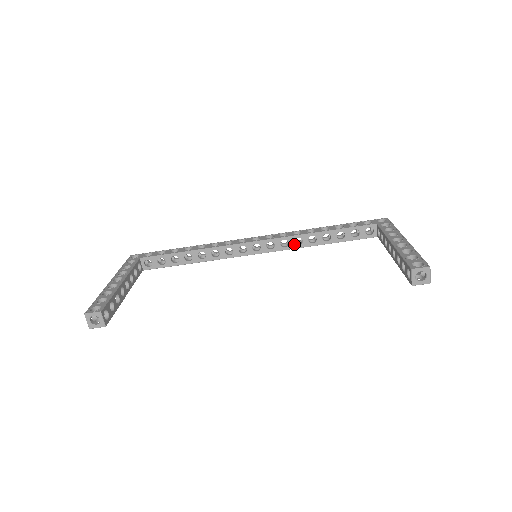
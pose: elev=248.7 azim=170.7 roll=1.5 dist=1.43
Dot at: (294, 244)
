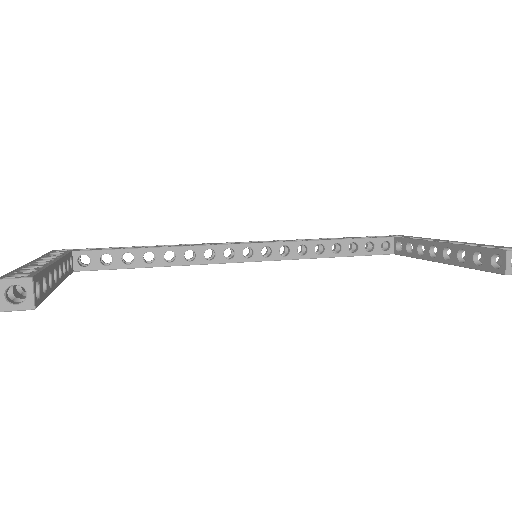
Dot at: (297, 253)
